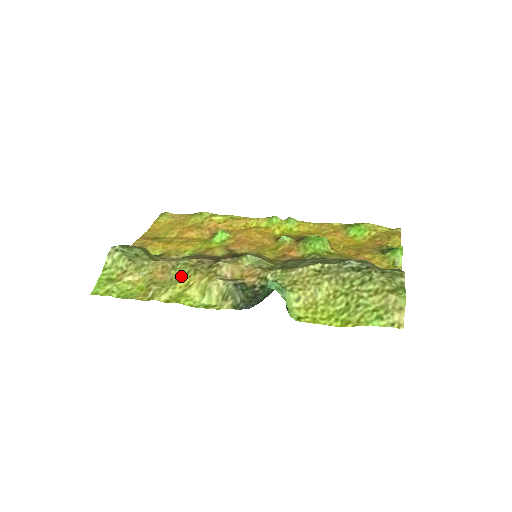
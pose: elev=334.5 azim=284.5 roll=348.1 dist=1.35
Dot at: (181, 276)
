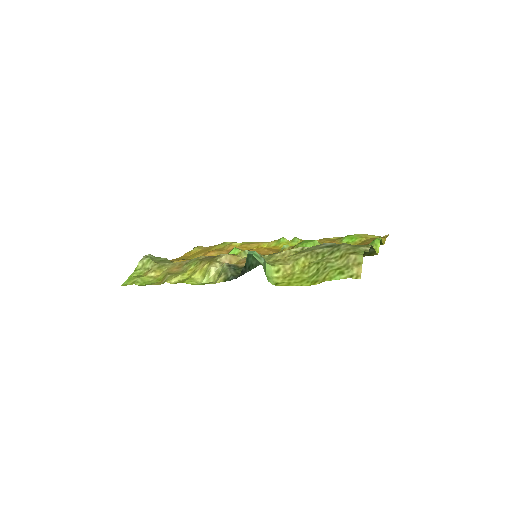
Dot at: (190, 267)
